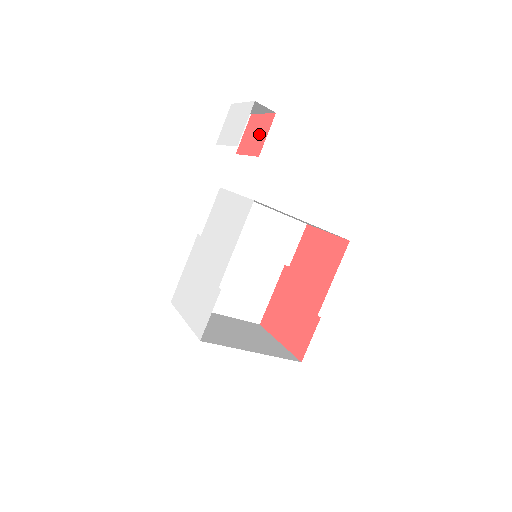
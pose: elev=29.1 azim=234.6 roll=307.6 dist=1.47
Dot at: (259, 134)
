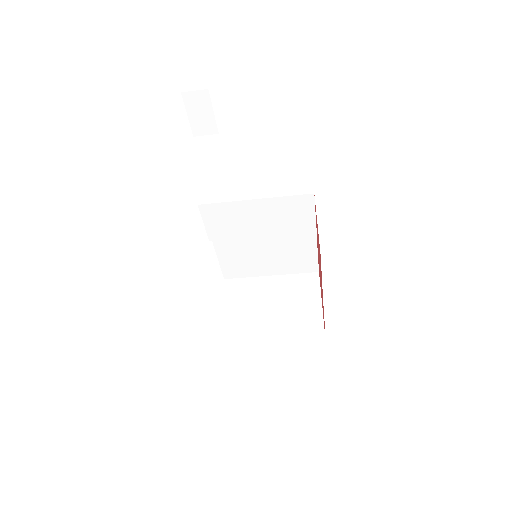
Dot at: occluded
